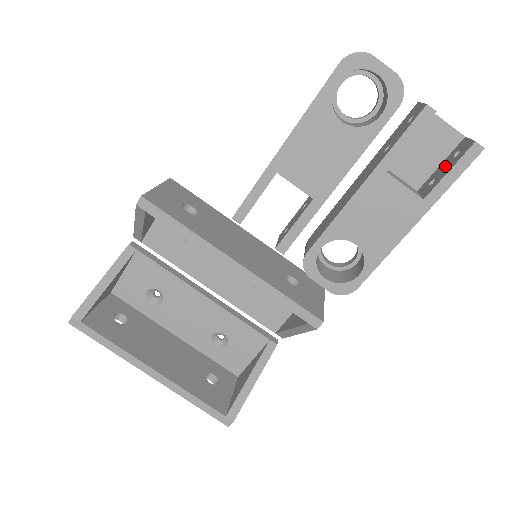
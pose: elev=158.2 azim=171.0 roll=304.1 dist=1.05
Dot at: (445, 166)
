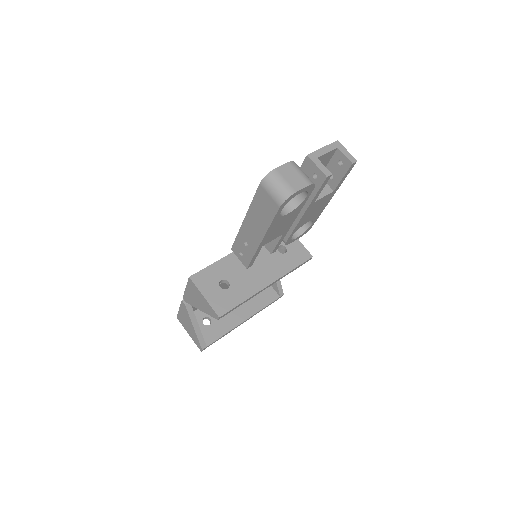
Dot at: (335, 169)
